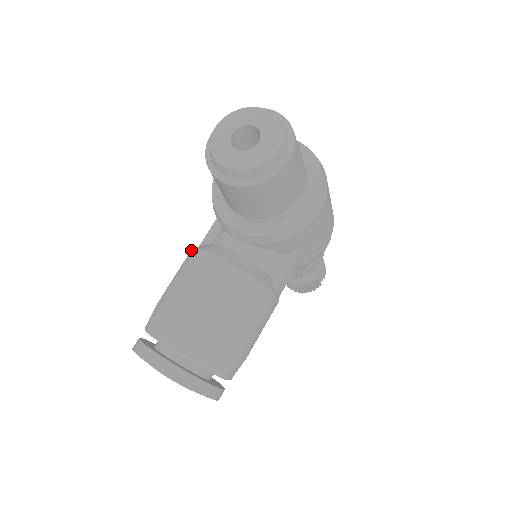
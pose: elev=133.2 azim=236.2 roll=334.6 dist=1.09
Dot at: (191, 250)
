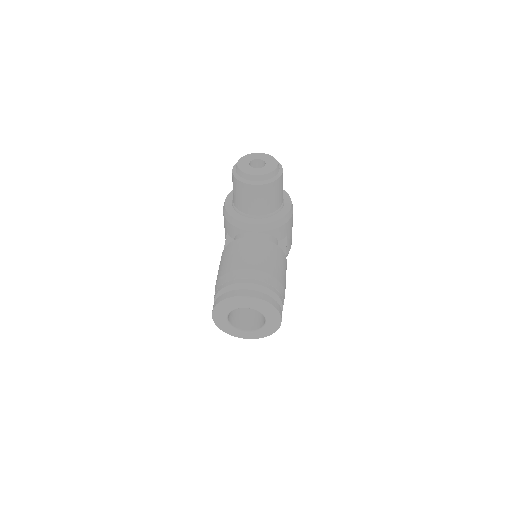
Dot at: (226, 246)
